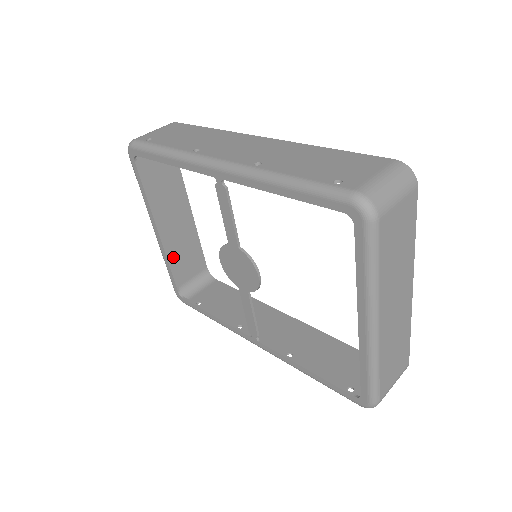
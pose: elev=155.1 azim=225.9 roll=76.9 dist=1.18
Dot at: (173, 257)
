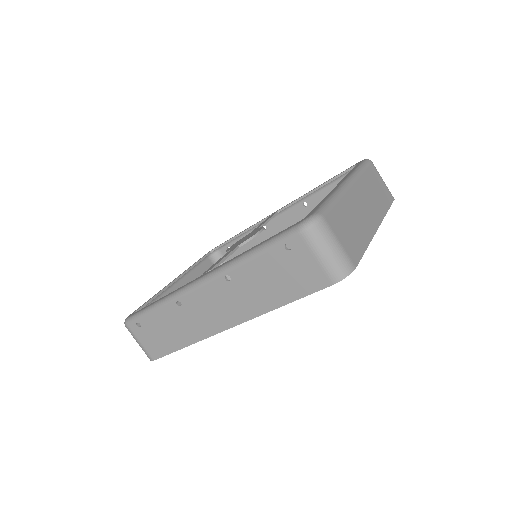
Dot at: occluded
